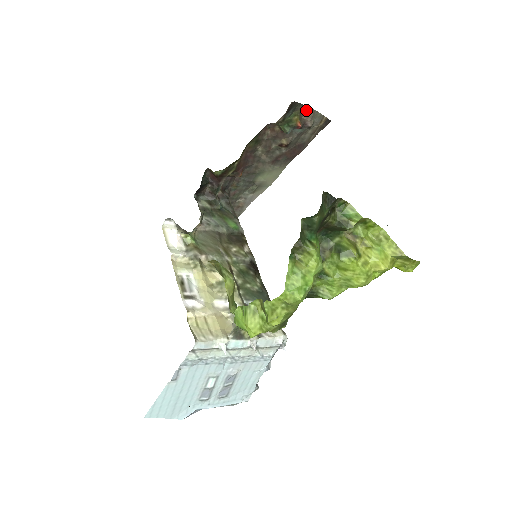
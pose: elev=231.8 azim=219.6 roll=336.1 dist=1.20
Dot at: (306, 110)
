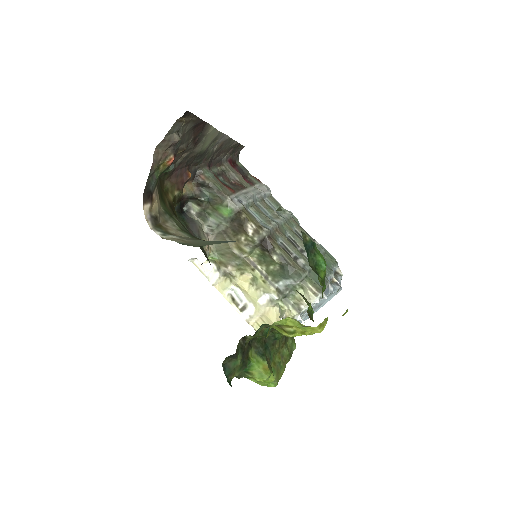
Dot at: (158, 149)
